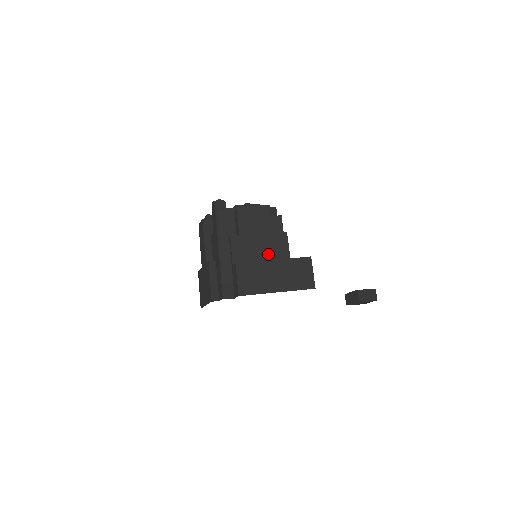
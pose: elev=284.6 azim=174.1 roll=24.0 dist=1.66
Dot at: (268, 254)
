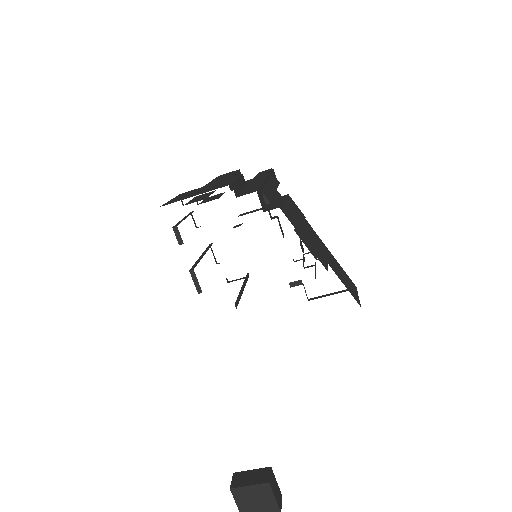
Dot at: (309, 241)
